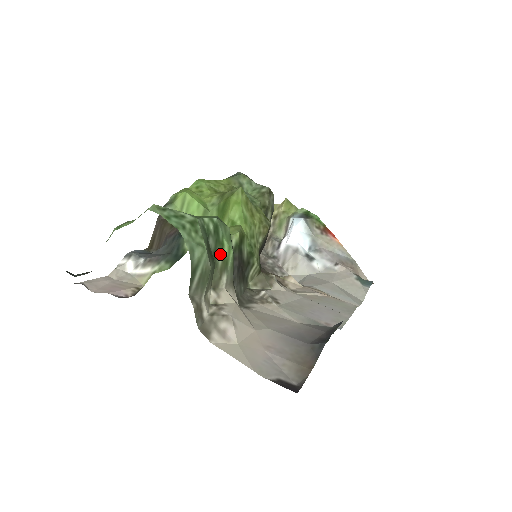
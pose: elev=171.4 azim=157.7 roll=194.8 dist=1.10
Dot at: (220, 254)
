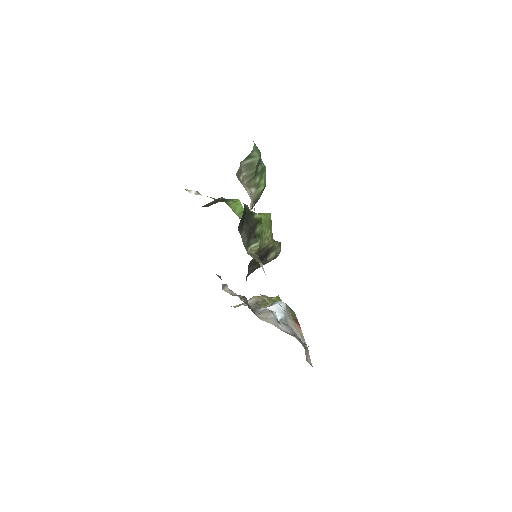
Dot at: (259, 179)
